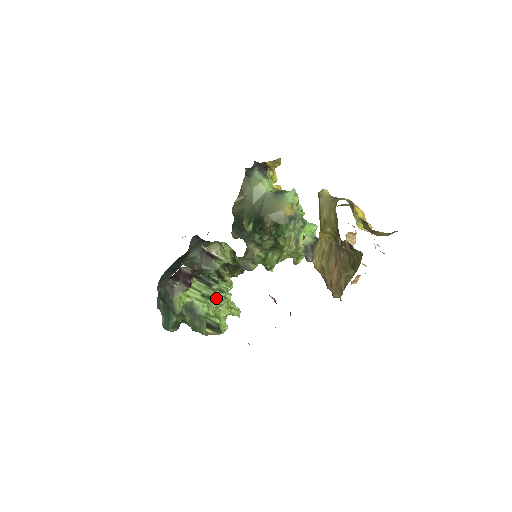
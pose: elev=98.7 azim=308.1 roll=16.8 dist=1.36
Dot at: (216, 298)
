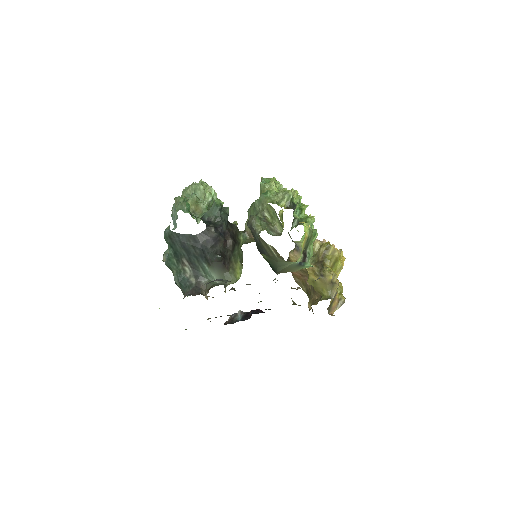
Dot at: occluded
